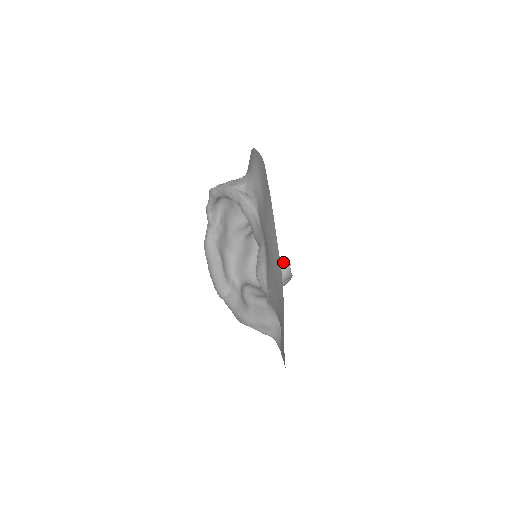
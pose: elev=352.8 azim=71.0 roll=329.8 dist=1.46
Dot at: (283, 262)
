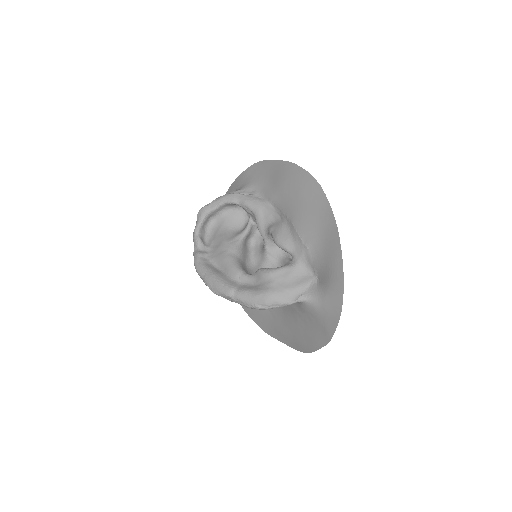
Dot at: occluded
